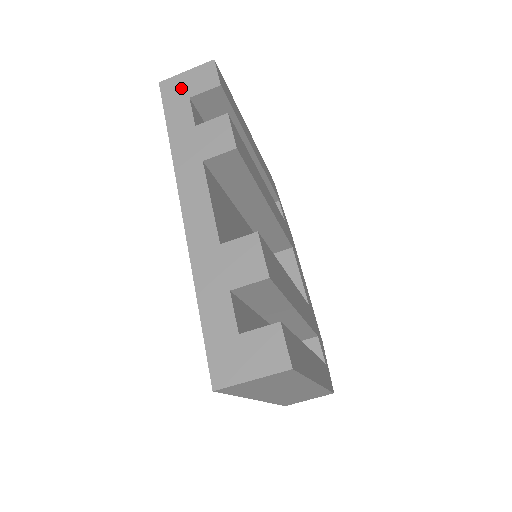
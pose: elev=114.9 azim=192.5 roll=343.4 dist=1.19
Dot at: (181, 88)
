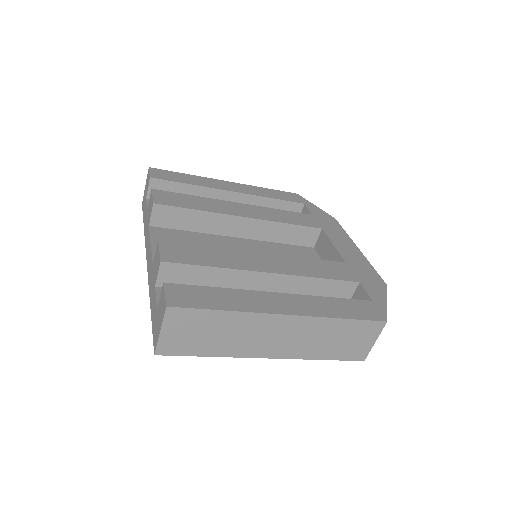
Dot at: (145, 197)
